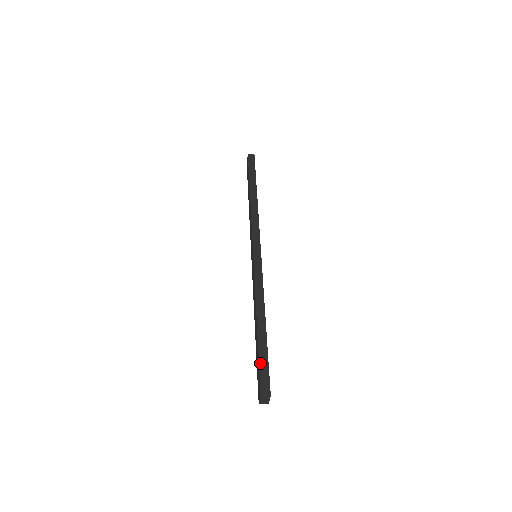
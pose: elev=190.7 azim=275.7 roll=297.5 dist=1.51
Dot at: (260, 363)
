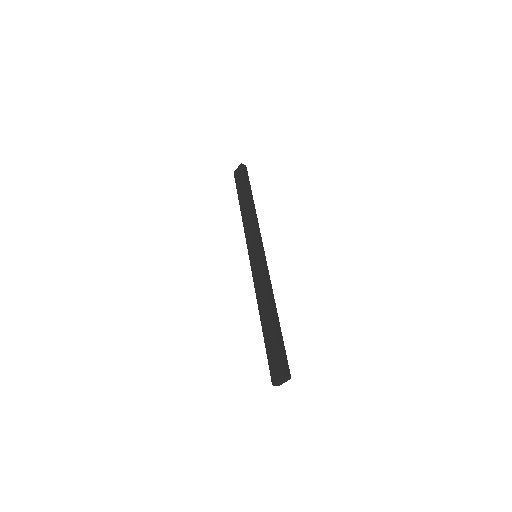
Dot at: (280, 349)
